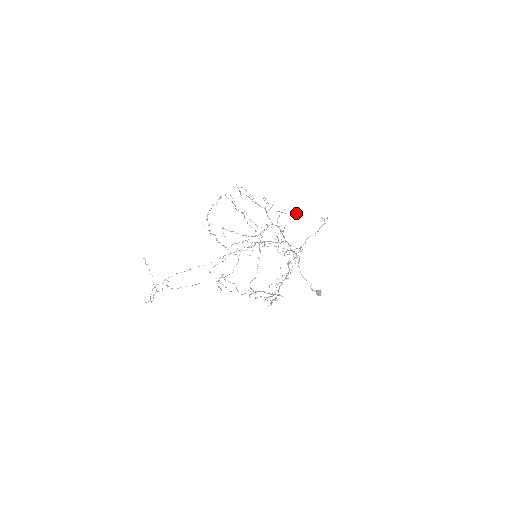
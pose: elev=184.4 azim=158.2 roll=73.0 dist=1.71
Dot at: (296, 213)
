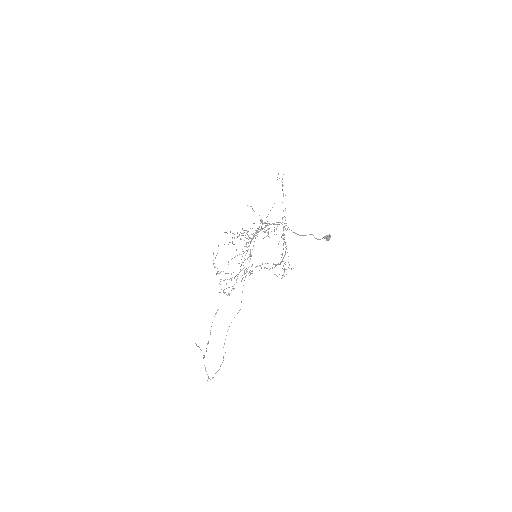
Dot at: occluded
